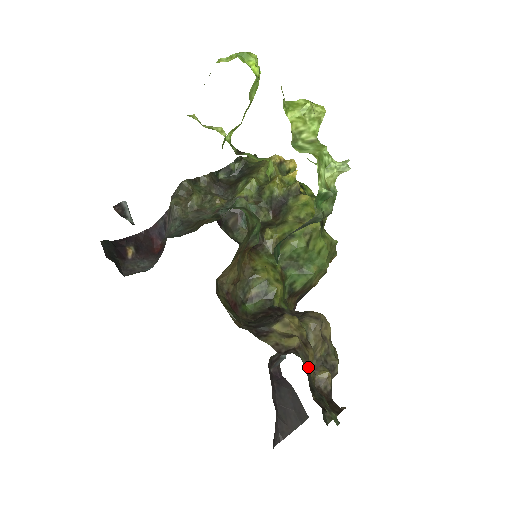
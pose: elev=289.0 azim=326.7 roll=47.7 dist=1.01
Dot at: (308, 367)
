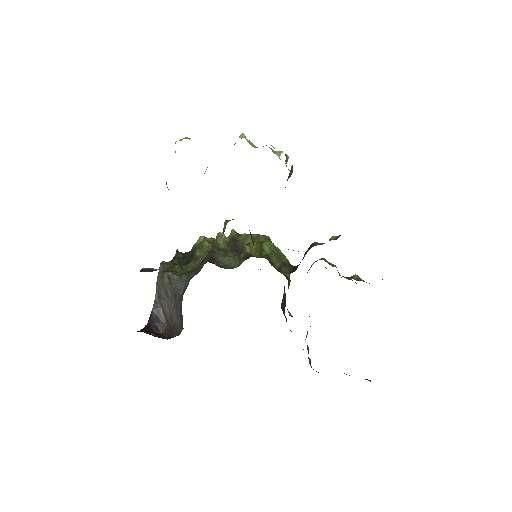
Dot at: occluded
